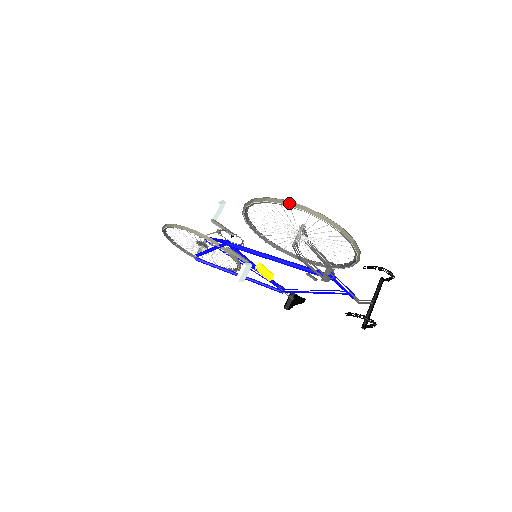
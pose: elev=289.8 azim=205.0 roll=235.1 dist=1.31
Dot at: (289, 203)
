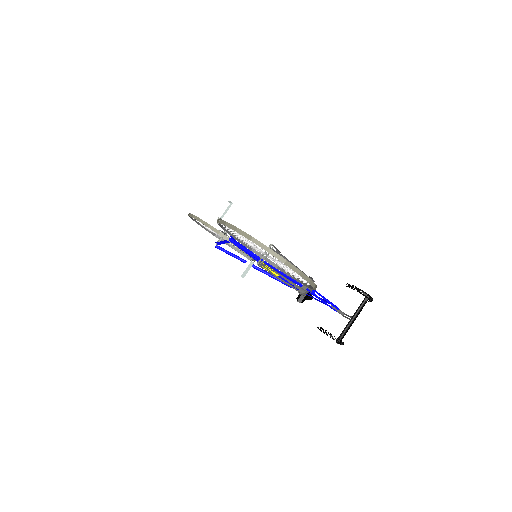
Dot at: (240, 231)
